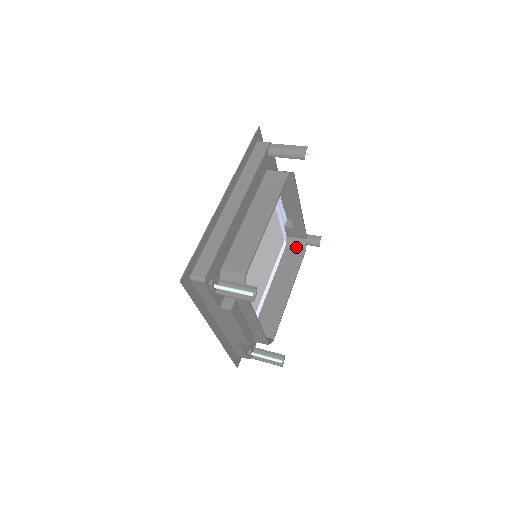
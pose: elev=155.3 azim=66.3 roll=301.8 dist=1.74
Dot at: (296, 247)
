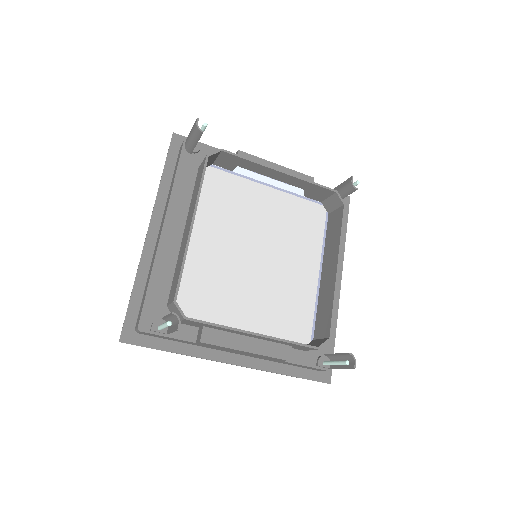
Dot at: (335, 208)
